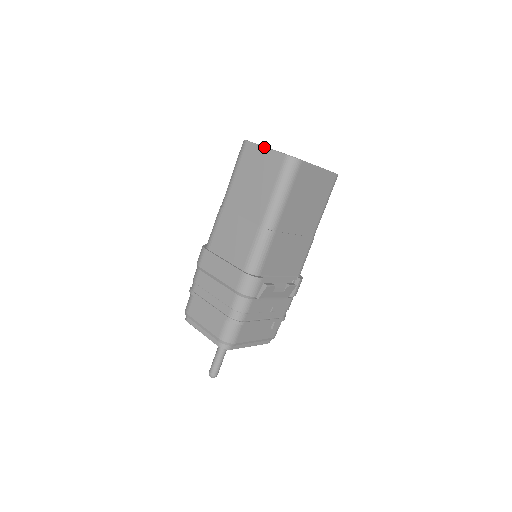
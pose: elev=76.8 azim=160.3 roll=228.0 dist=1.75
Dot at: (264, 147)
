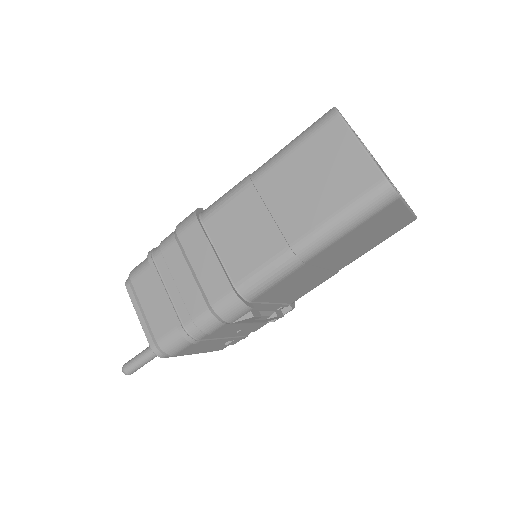
Dot at: (360, 142)
